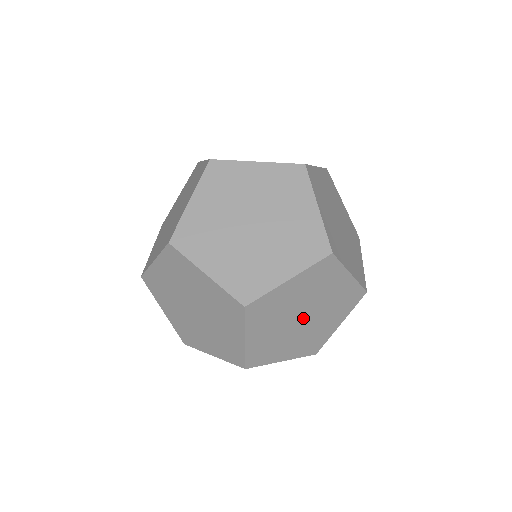
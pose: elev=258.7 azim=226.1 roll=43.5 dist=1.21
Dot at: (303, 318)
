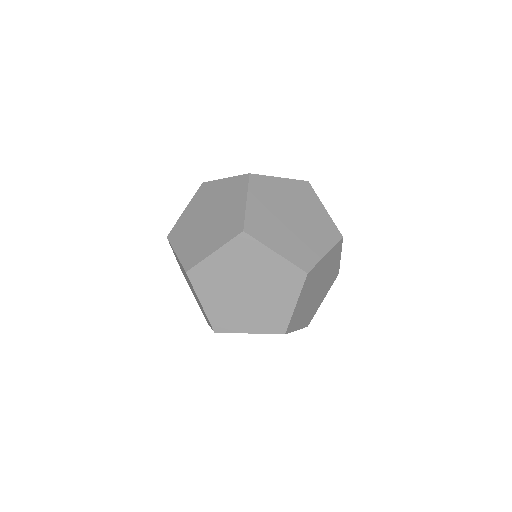
Dot at: (317, 290)
